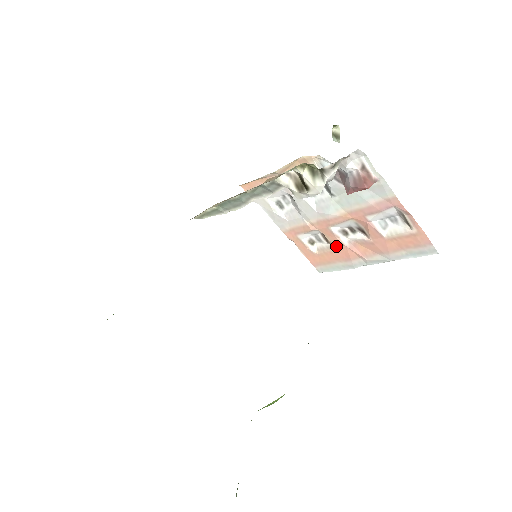
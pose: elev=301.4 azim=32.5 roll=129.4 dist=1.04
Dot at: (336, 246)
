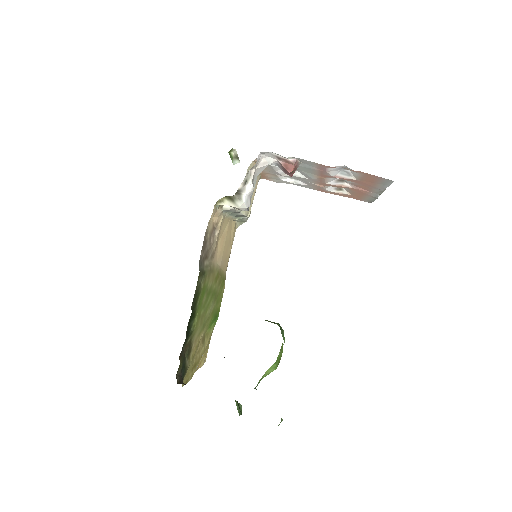
Dot at: (350, 189)
